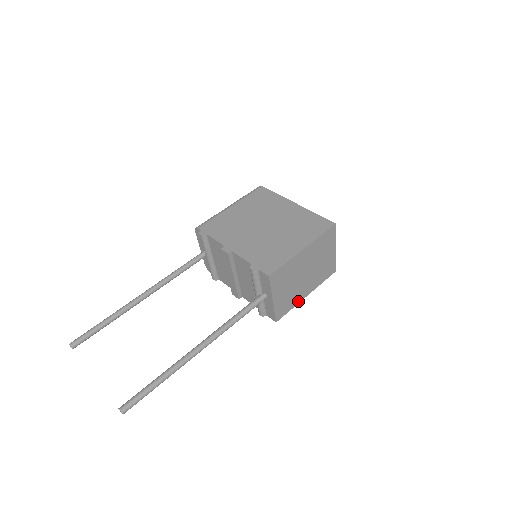
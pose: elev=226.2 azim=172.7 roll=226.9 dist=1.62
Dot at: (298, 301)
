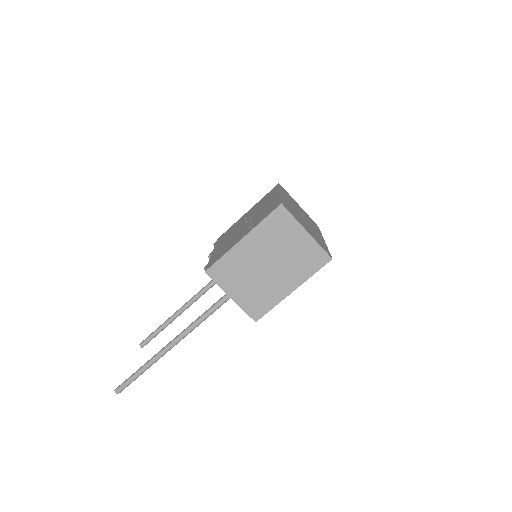
Dot at: (280, 298)
